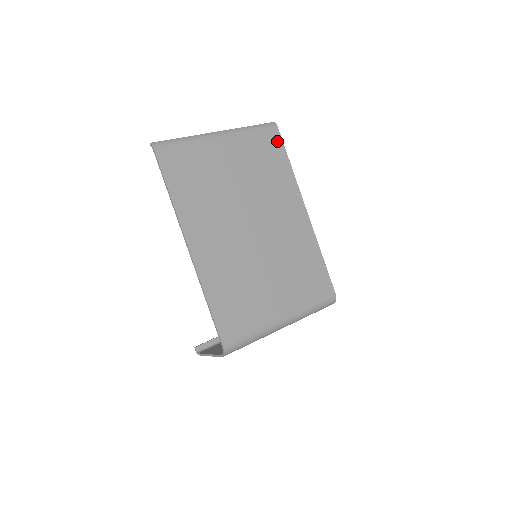
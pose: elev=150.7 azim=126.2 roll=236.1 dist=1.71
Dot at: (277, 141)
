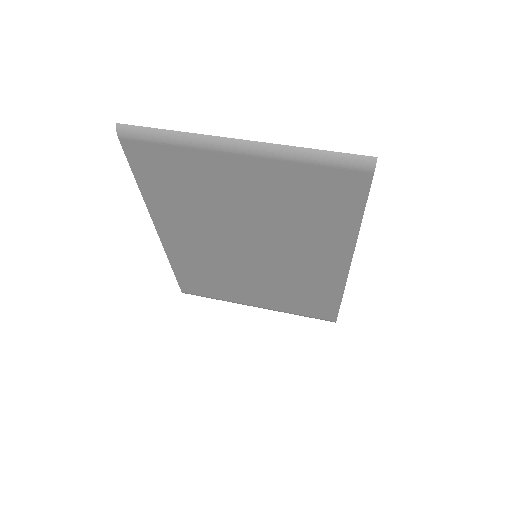
Dot at: (356, 189)
